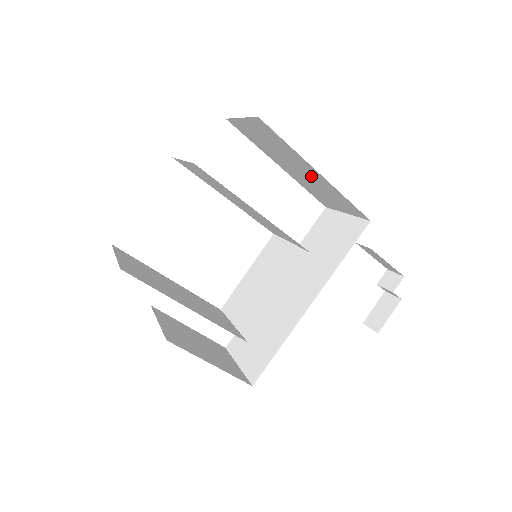
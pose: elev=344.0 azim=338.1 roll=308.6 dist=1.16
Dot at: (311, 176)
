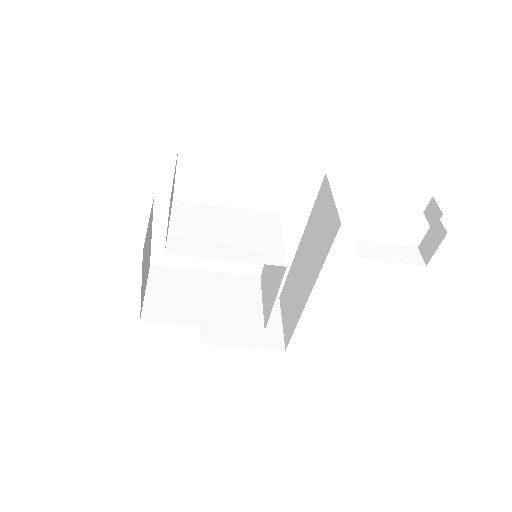
Dot at: occluded
